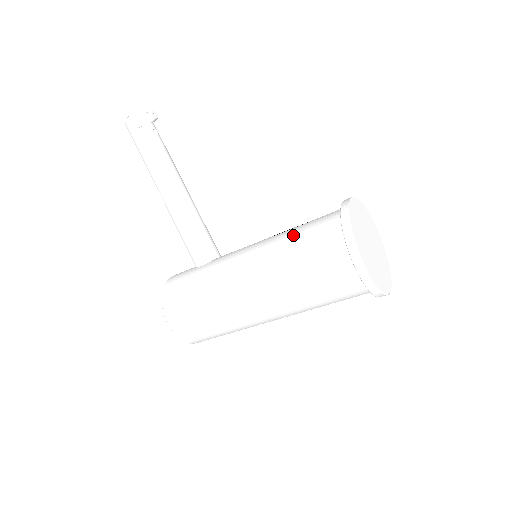
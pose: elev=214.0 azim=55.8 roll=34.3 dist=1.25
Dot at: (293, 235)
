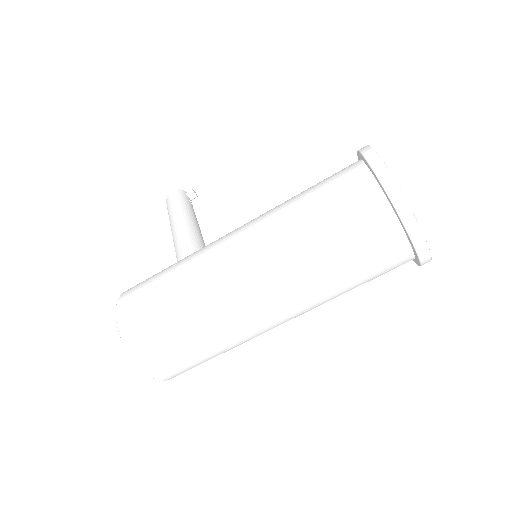
Dot at: occluded
